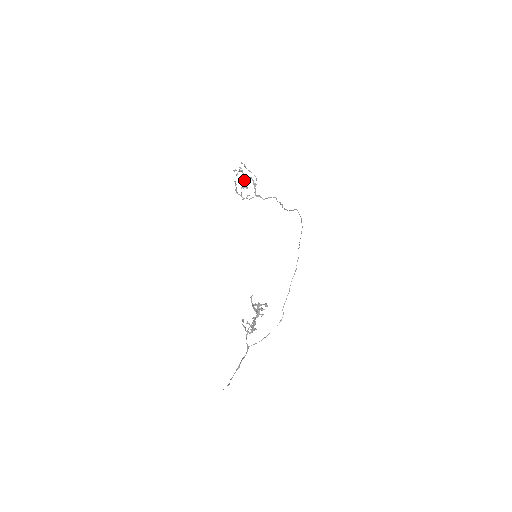
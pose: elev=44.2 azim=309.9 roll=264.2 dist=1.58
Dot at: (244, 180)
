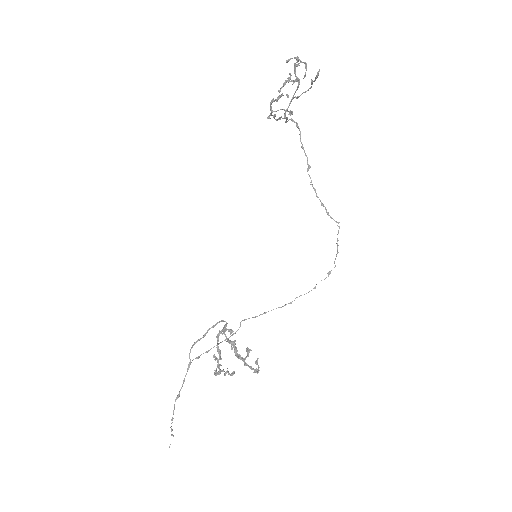
Dot at: (289, 79)
